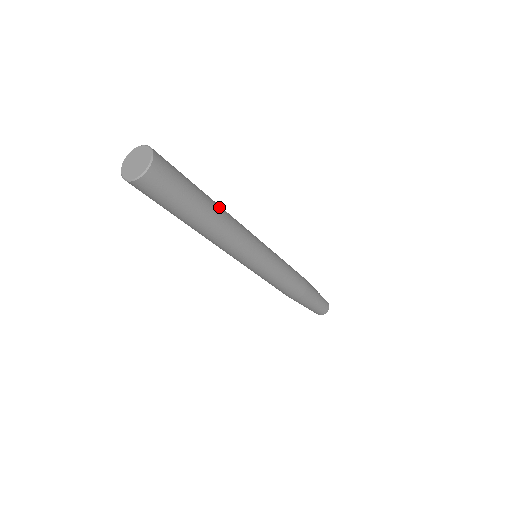
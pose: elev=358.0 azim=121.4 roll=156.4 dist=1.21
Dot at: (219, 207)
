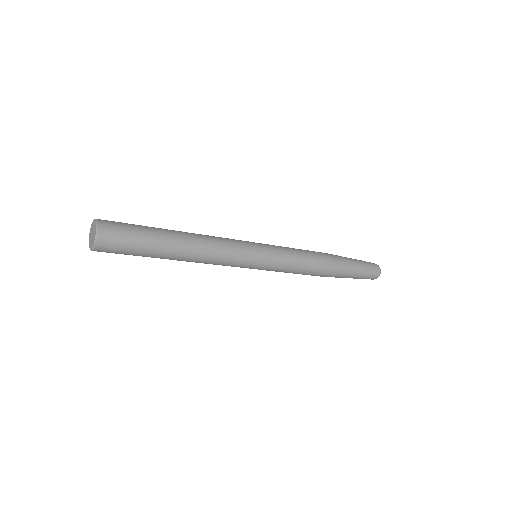
Dot at: (186, 245)
